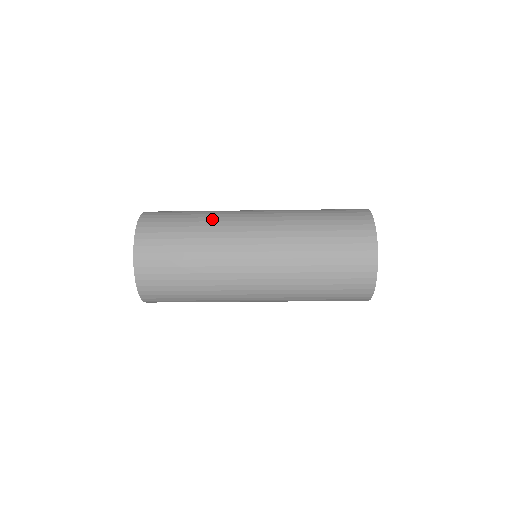
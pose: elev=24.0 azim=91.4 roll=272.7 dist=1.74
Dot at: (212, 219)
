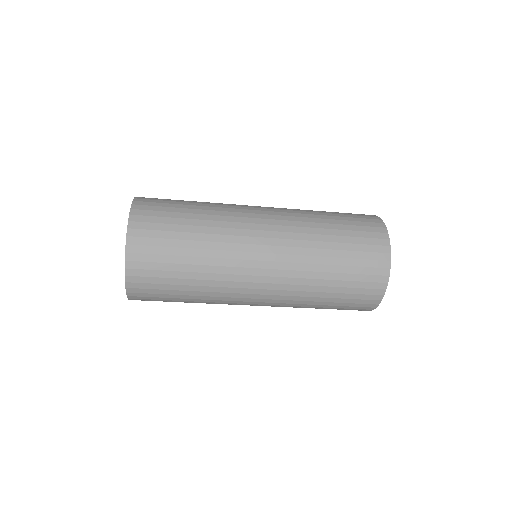
Dot at: (216, 208)
